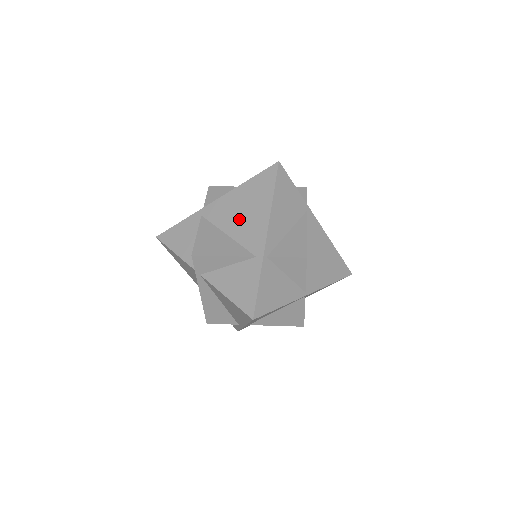
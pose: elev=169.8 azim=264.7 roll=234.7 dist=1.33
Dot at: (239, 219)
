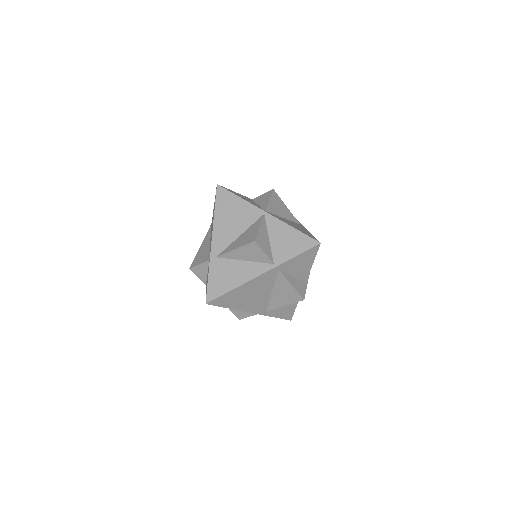
Dot at: occluded
